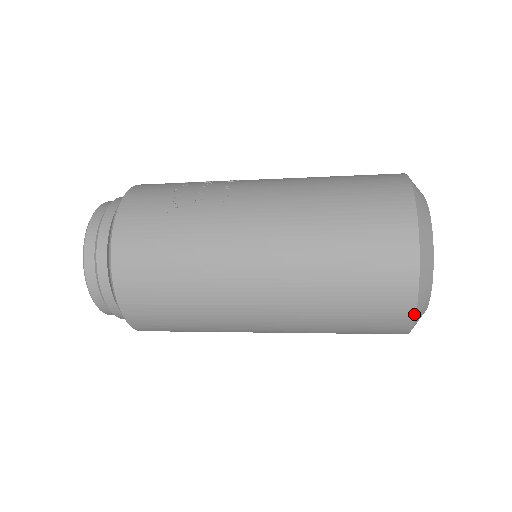
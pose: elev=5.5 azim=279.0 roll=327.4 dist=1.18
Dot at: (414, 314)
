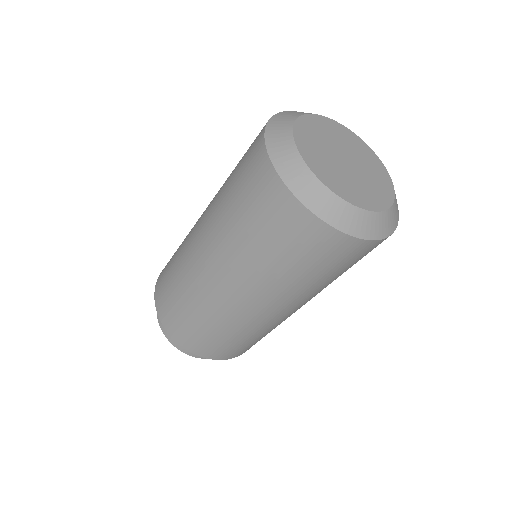
Dot at: (280, 180)
